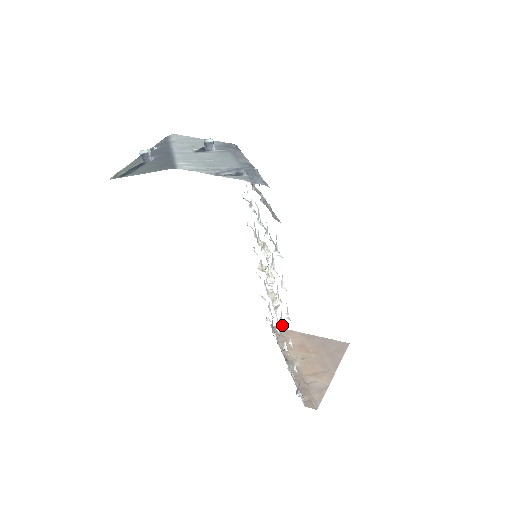
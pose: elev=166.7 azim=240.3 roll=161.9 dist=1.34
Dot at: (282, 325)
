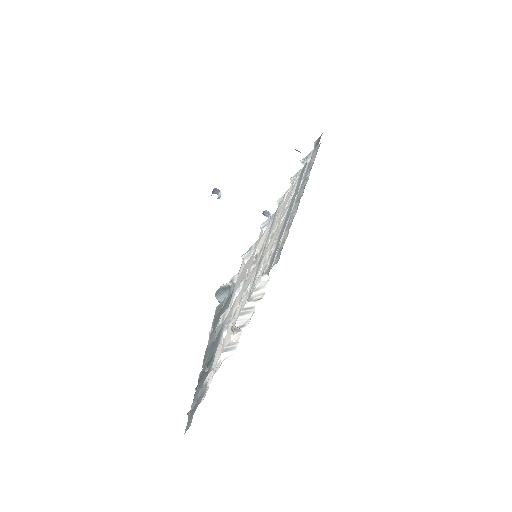
Dot at: occluded
